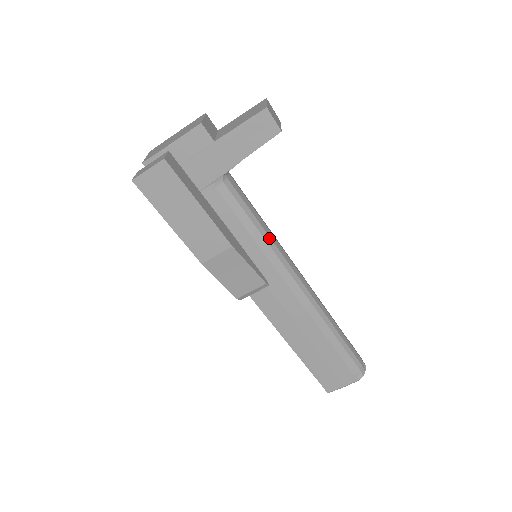
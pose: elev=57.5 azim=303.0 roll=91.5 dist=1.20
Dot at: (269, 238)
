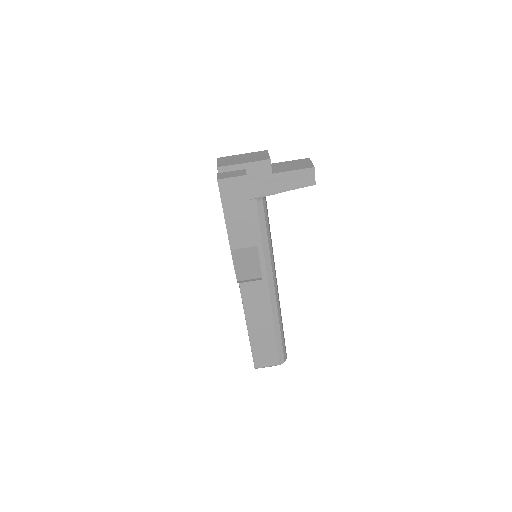
Dot at: (271, 247)
